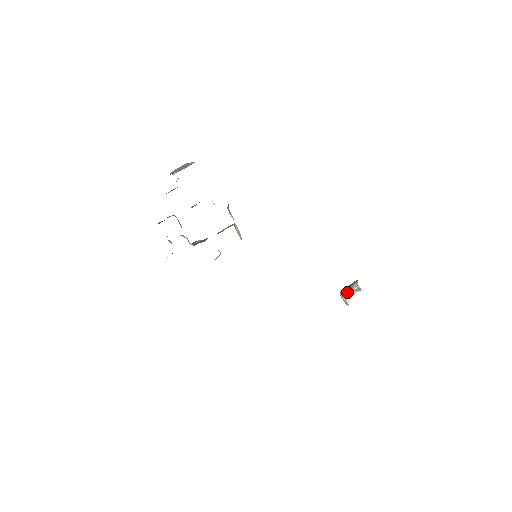
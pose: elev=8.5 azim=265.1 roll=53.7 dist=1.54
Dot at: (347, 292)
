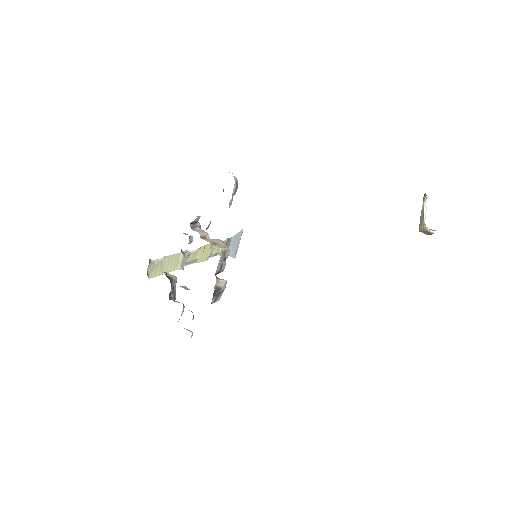
Dot at: occluded
